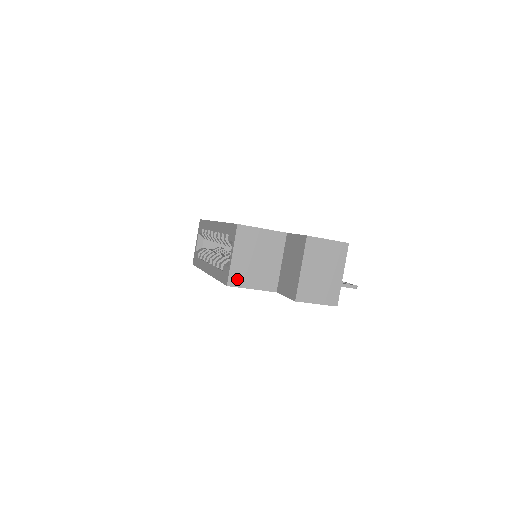
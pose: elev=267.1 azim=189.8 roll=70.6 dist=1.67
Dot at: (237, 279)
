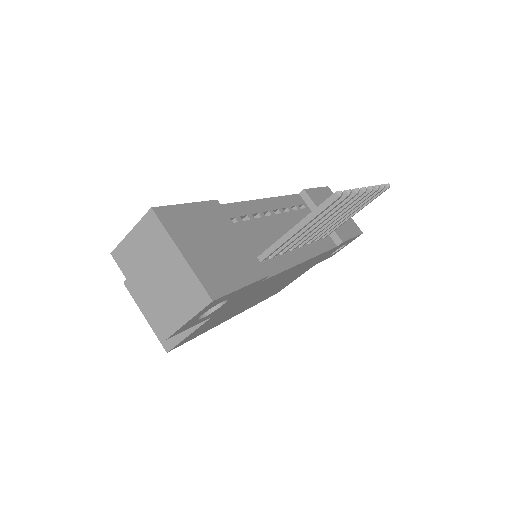
Dot at: occluded
